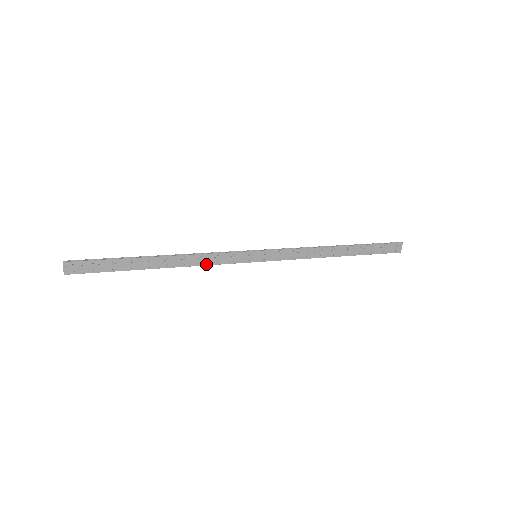
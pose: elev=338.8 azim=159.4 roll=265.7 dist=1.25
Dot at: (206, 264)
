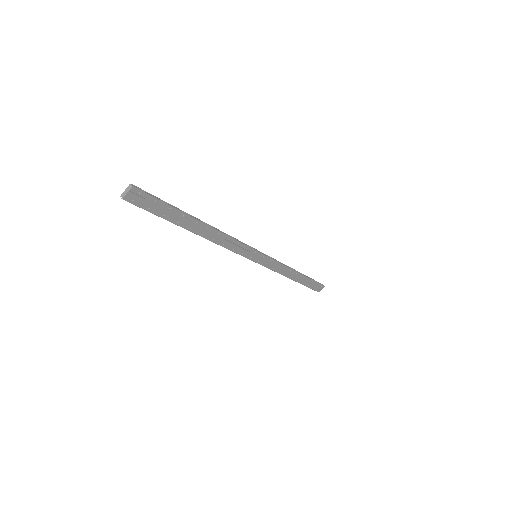
Dot at: (226, 247)
